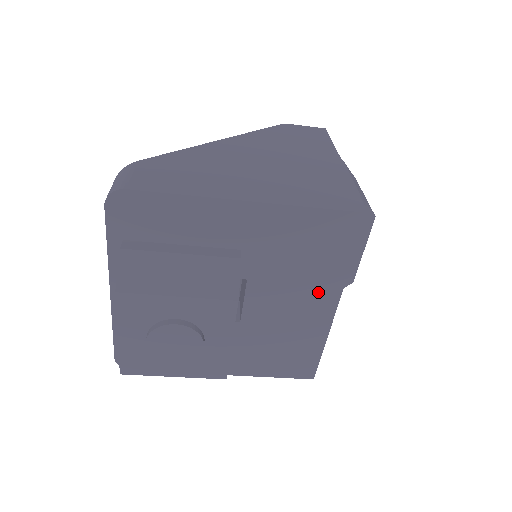
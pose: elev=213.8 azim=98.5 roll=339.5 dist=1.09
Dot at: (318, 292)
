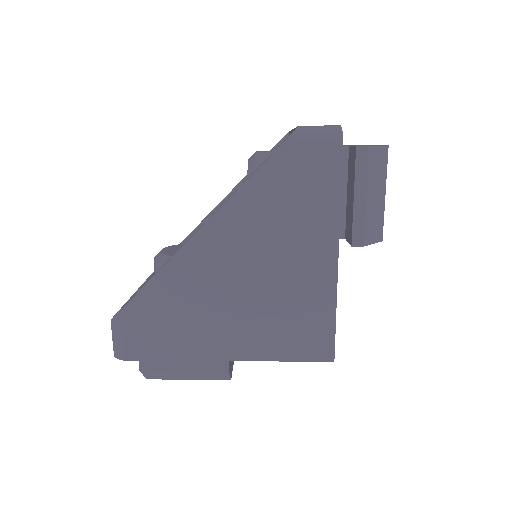
Dot at: occluded
